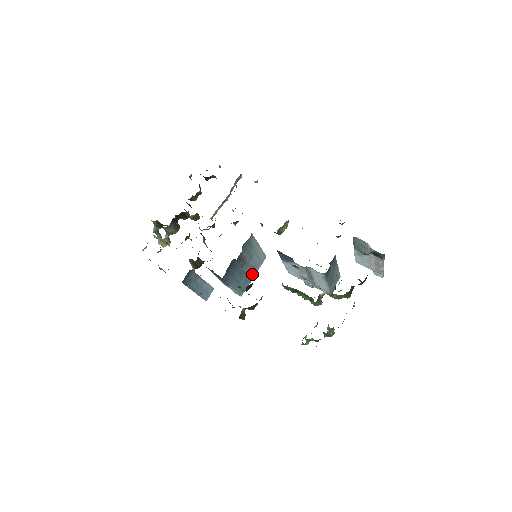
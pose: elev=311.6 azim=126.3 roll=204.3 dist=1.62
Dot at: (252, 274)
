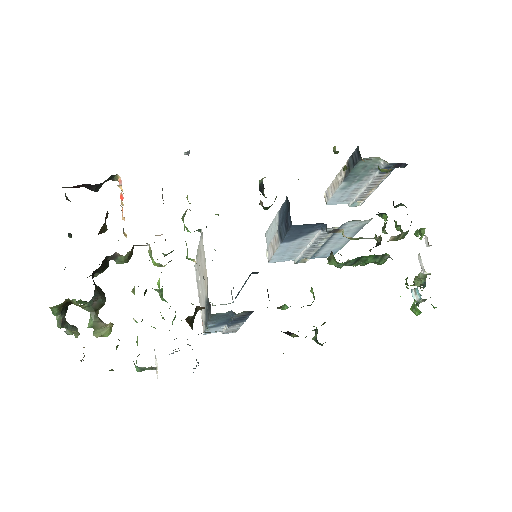
Dot at: occluded
